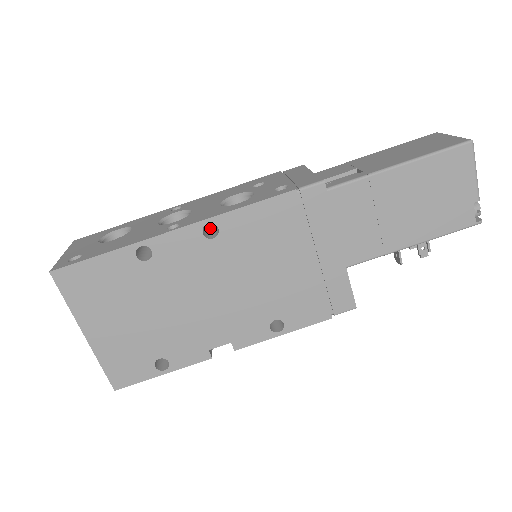
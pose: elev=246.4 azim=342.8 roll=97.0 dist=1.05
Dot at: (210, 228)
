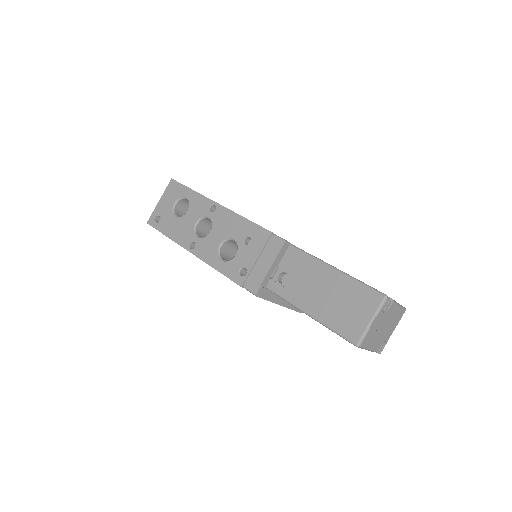
Dot at: occluded
